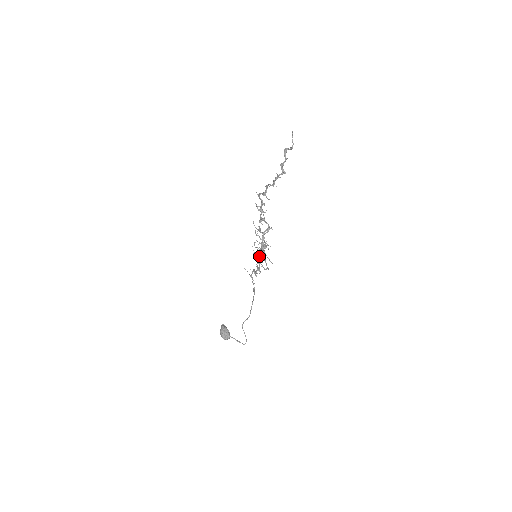
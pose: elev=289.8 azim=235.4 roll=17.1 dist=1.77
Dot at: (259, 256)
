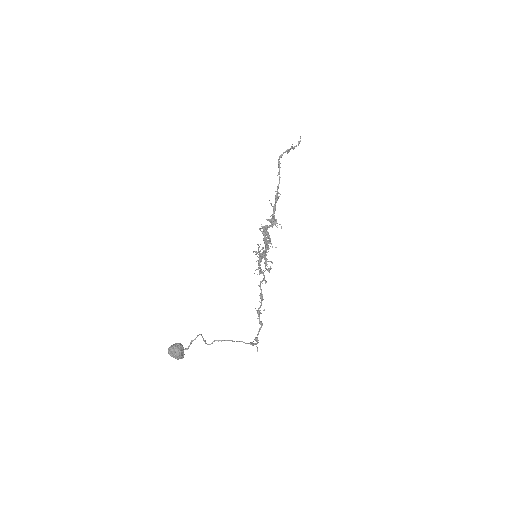
Dot at: (261, 260)
